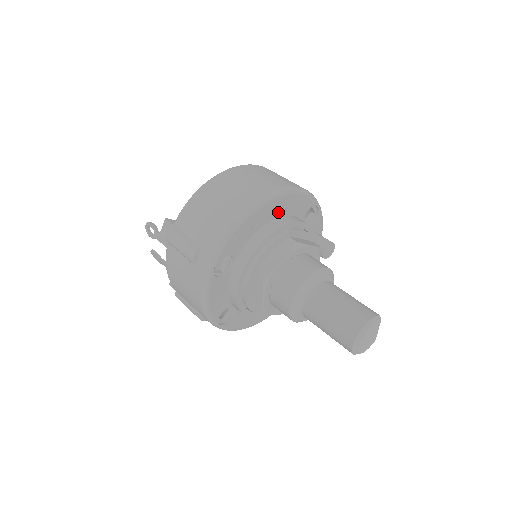
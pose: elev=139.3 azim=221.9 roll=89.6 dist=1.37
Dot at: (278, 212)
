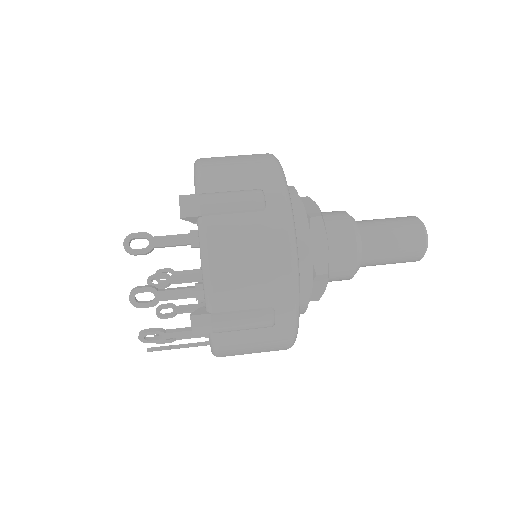
Dot at: occluded
